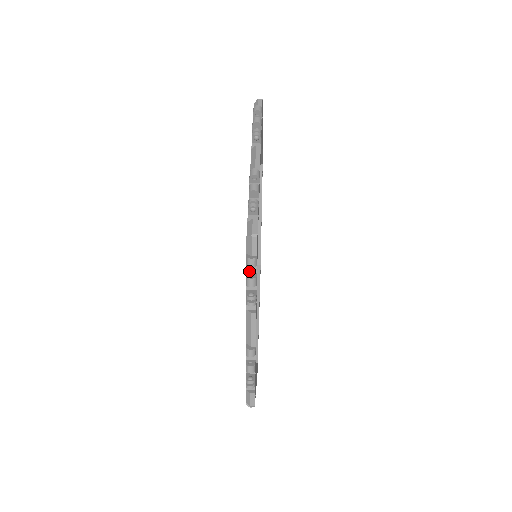
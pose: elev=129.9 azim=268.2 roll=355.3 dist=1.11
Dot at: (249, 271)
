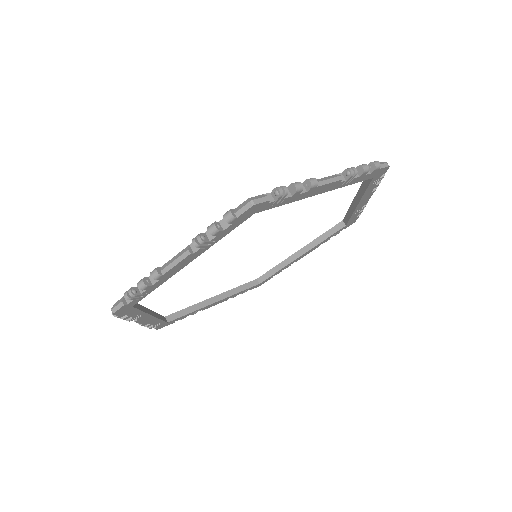
Dot at: (222, 223)
